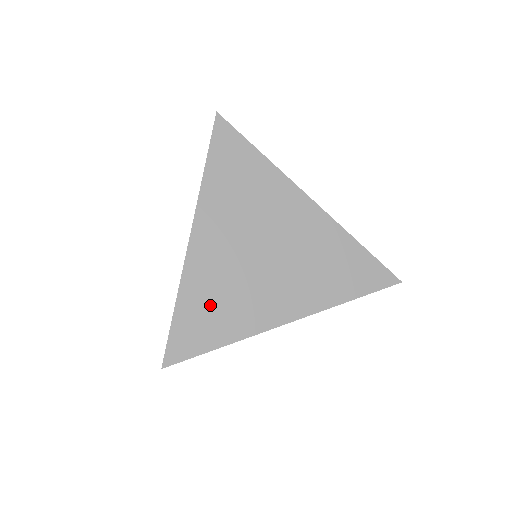
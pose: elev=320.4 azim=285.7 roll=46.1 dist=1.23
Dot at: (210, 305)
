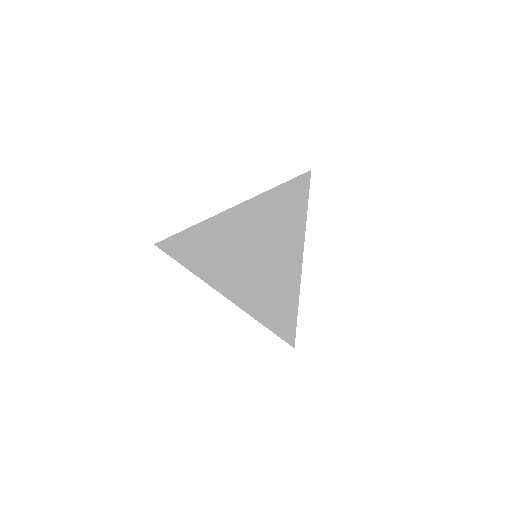
Dot at: (203, 245)
